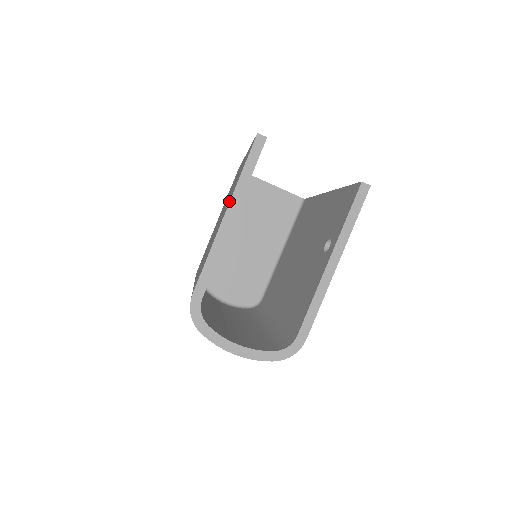
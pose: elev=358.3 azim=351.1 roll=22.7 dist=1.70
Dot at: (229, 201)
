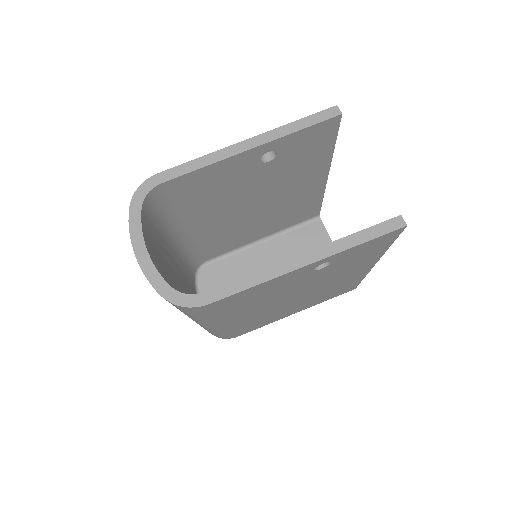
Dot at: occluded
